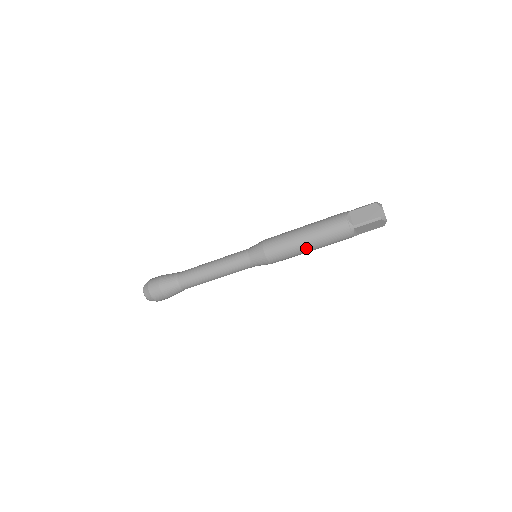
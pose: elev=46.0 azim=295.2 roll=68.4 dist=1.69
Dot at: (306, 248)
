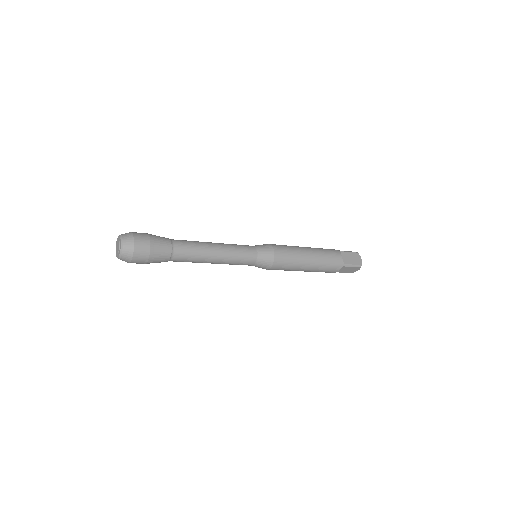
Dot at: (305, 267)
